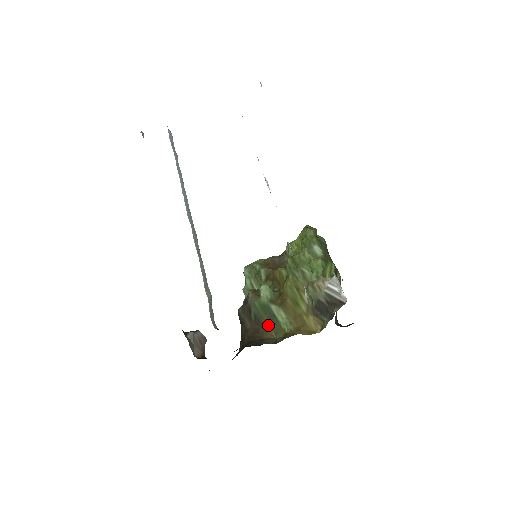
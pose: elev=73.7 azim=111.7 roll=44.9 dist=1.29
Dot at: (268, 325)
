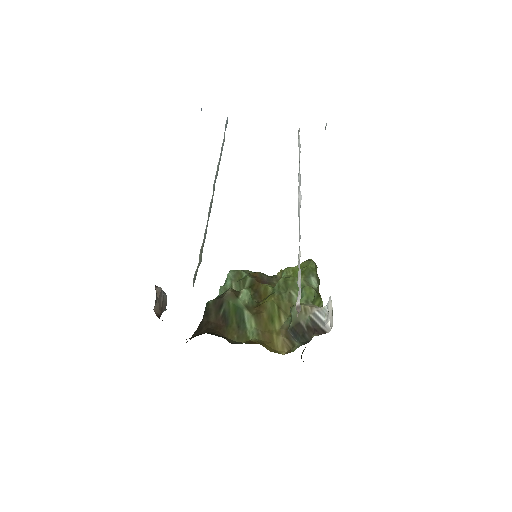
Dot at: (233, 326)
